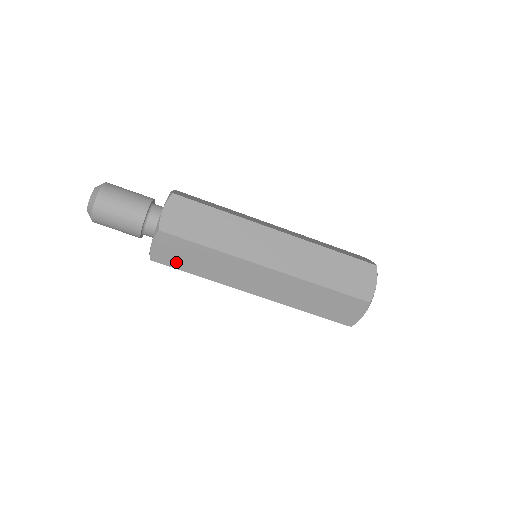
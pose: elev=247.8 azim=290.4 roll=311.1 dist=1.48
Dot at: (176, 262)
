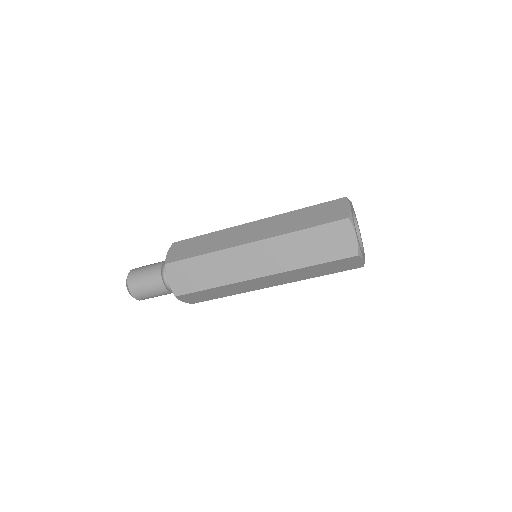
Dot at: occluded
